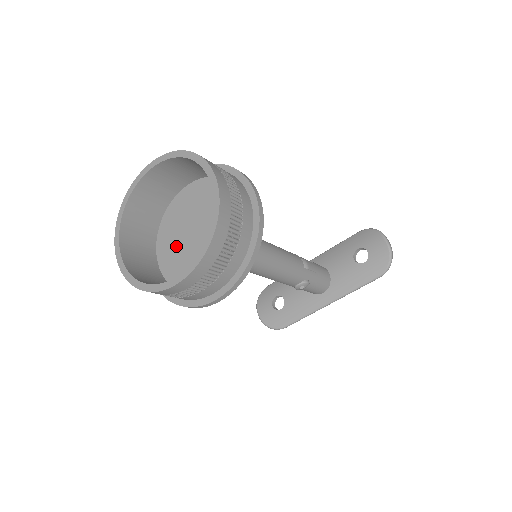
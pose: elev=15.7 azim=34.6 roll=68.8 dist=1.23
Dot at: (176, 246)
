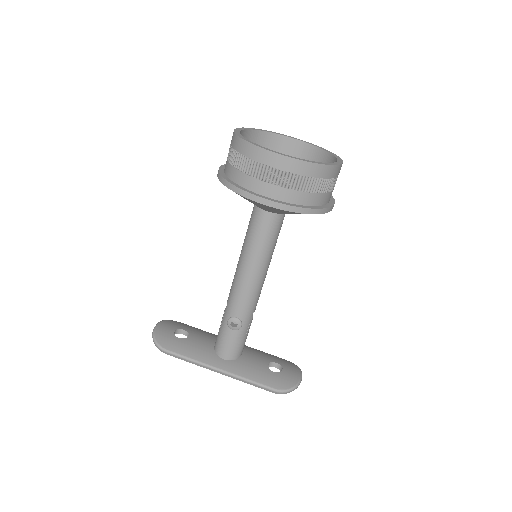
Dot at: occluded
